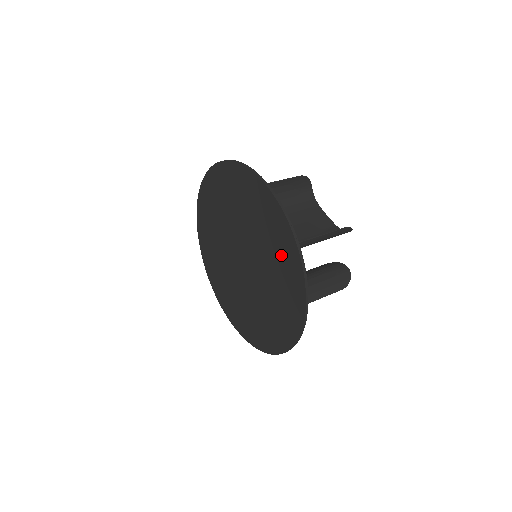
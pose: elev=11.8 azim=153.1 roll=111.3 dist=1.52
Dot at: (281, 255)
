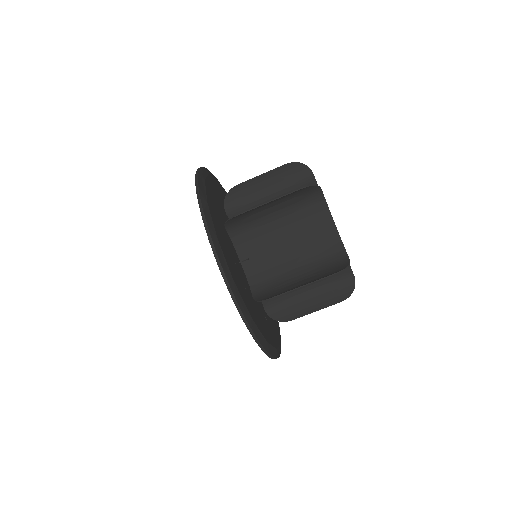
Dot at: occluded
